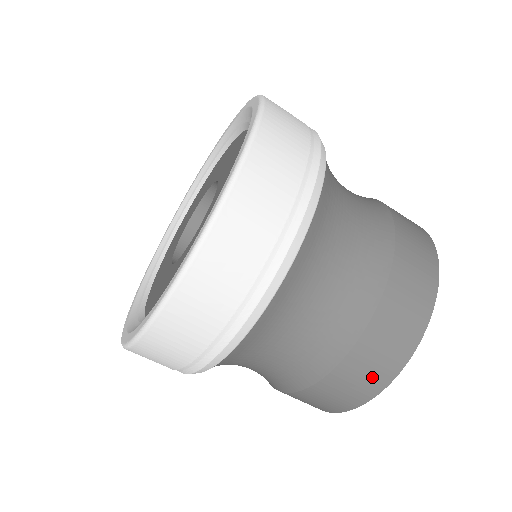
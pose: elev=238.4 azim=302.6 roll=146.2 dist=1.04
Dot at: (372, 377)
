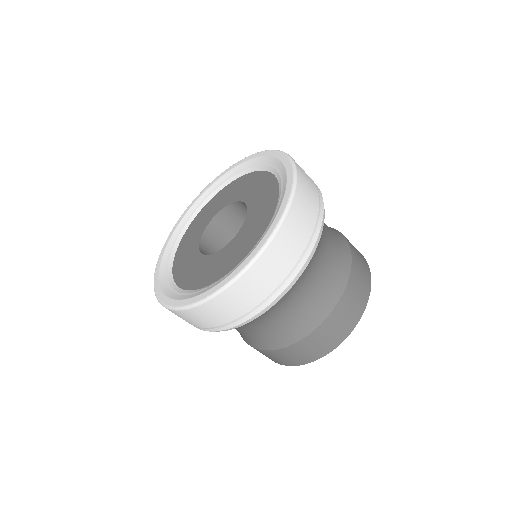
Dot at: (337, 334)
